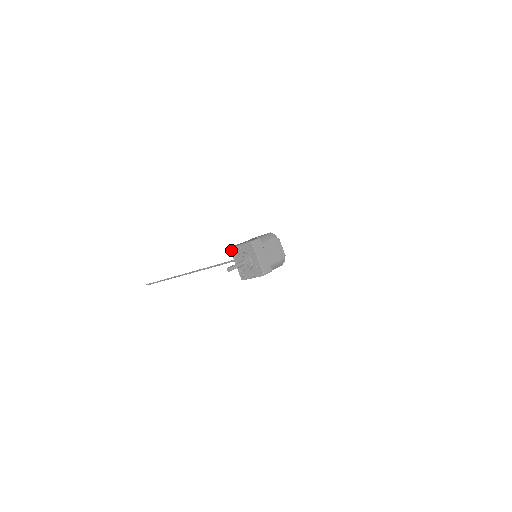
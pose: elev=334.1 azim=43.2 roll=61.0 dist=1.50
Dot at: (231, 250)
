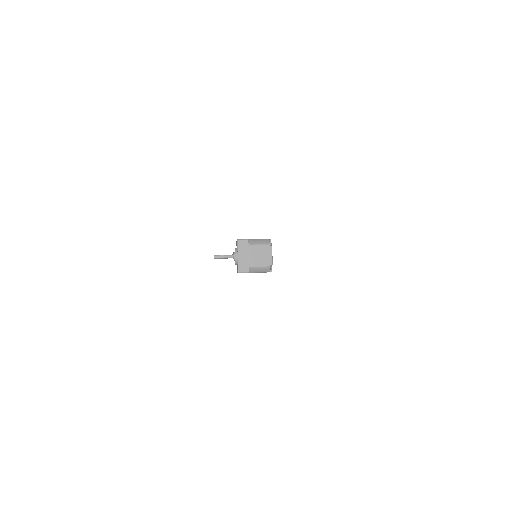
Dot at: (236, 243)
